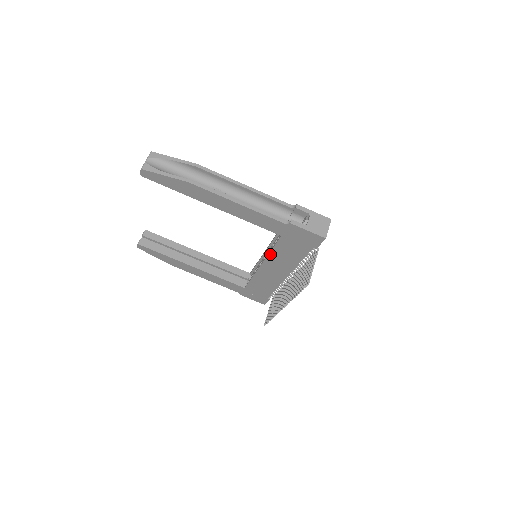
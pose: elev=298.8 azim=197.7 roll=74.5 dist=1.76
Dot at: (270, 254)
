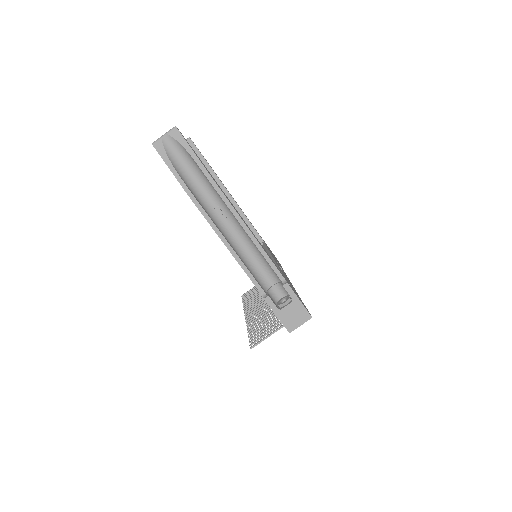
Dot at: occluded
